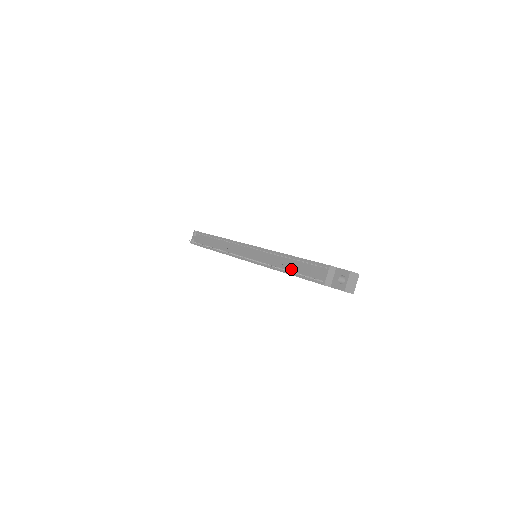
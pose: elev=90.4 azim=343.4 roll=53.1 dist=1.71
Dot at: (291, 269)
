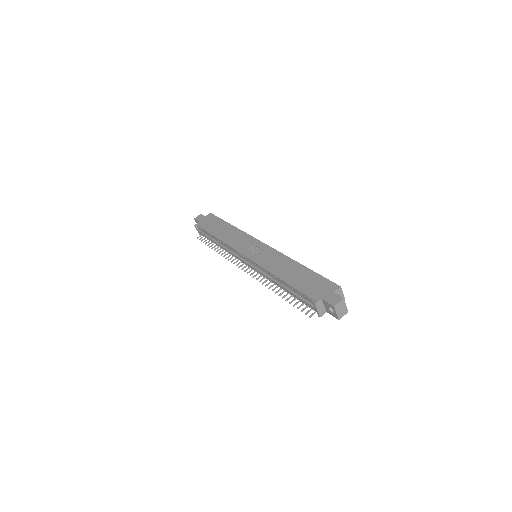
Dot at: occluded
